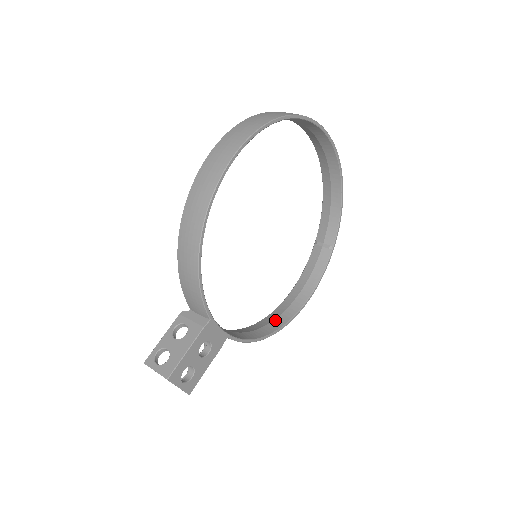
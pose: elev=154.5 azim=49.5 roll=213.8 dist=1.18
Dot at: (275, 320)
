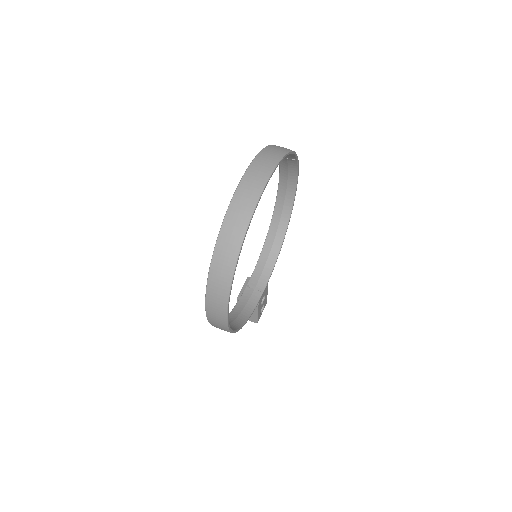
Dot at: (281, 219)
